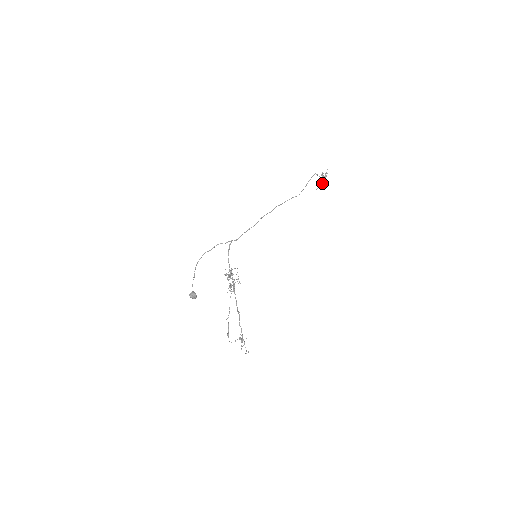
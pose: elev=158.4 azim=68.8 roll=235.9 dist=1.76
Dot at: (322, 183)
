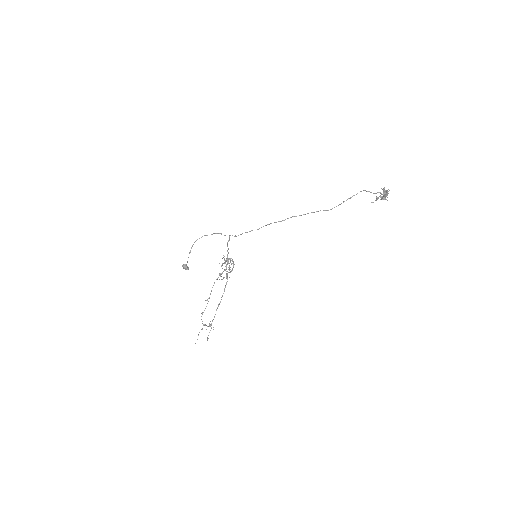
Dot at: (382, 198)
